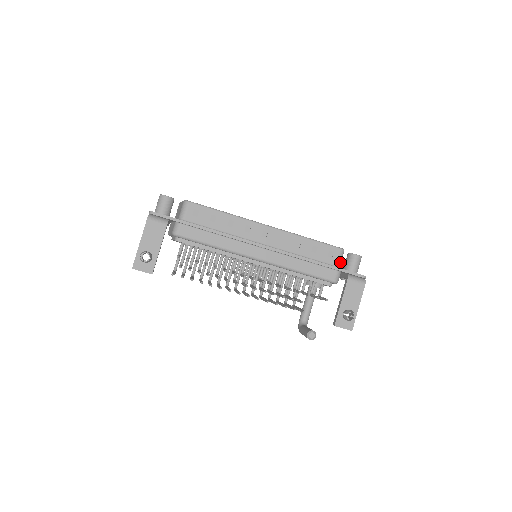
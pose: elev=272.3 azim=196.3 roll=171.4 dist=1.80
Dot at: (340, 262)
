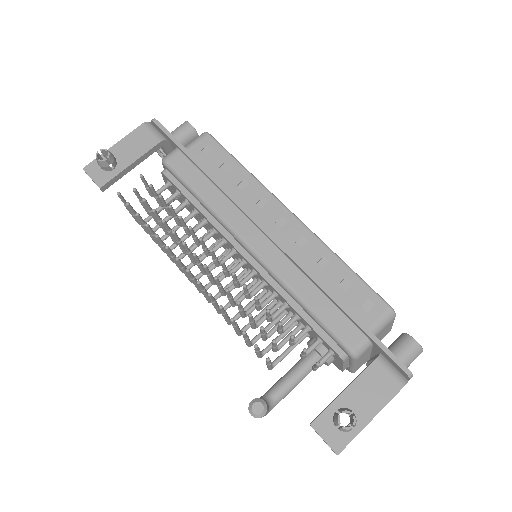
Dot at: (378, 328)
